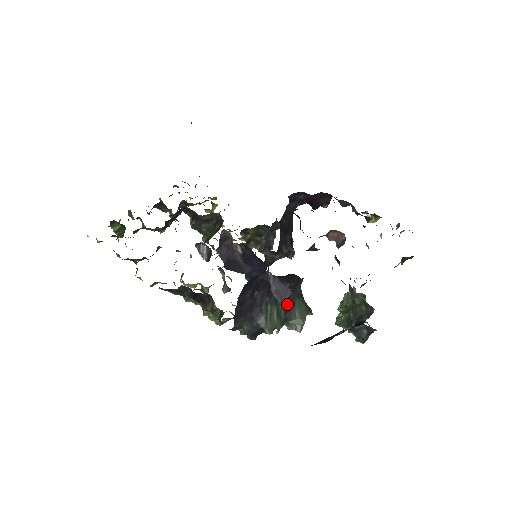
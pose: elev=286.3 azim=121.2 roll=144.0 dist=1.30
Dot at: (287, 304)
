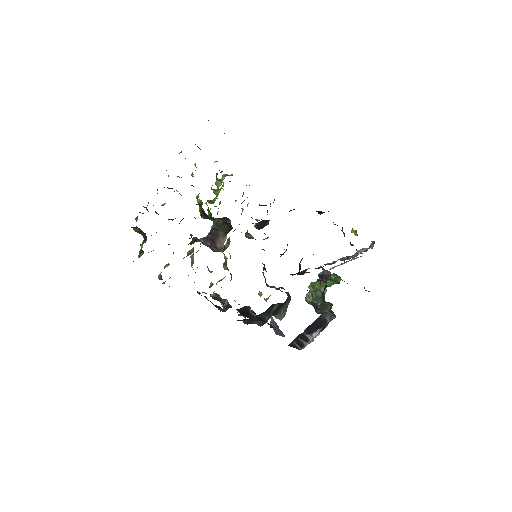
Dot at: (276, 309)
